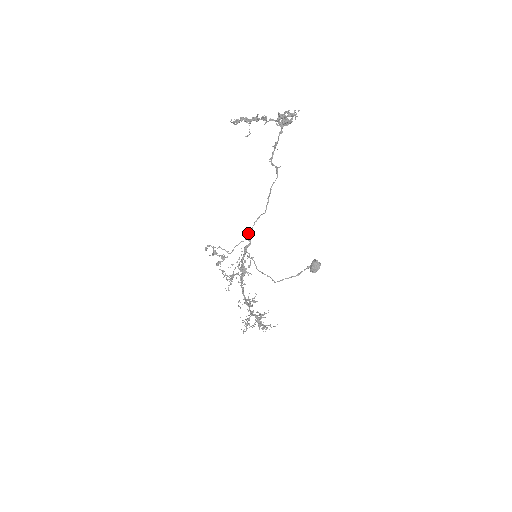
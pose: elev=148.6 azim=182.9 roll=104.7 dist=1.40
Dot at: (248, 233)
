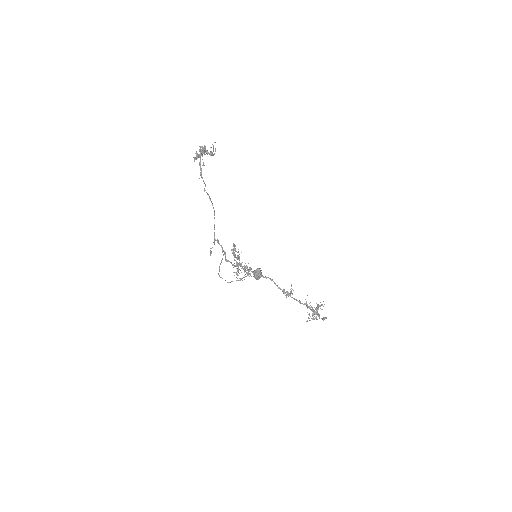
Dot at: (214, 241)
